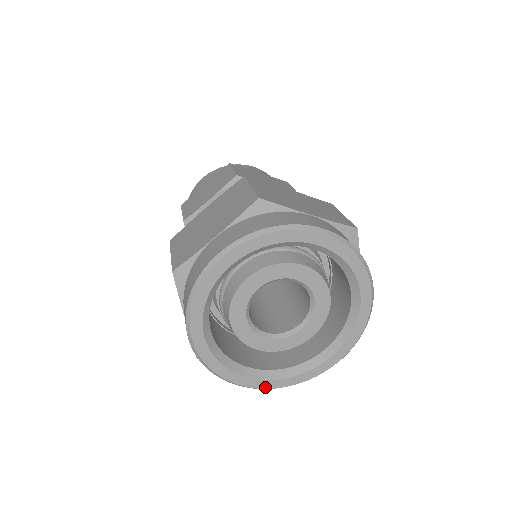
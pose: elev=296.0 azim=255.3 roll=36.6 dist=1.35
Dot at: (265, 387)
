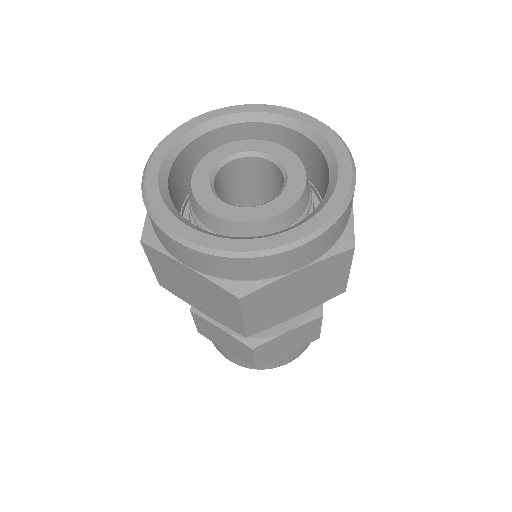
Dot at: (198, 242)
